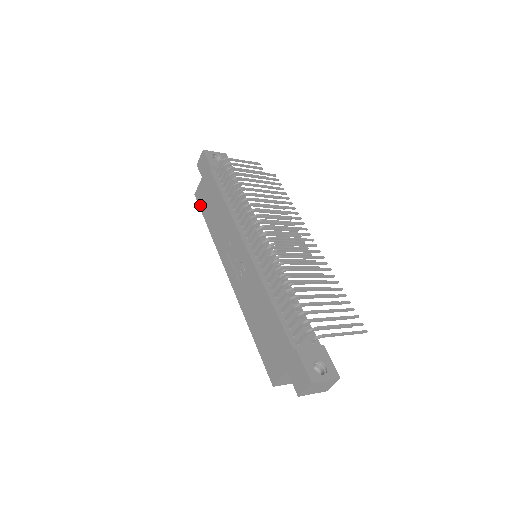
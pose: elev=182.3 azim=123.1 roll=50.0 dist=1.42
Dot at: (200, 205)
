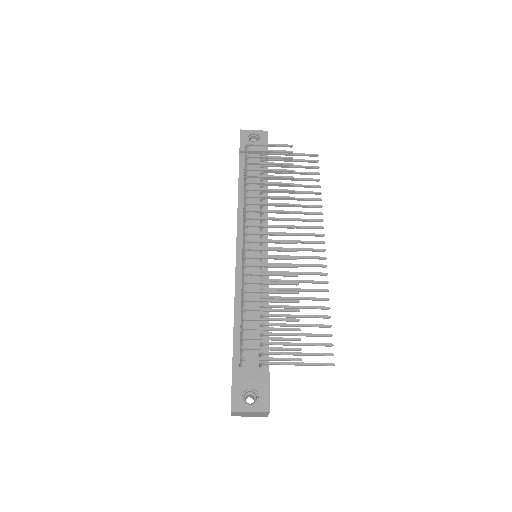
Dot at: occluded
